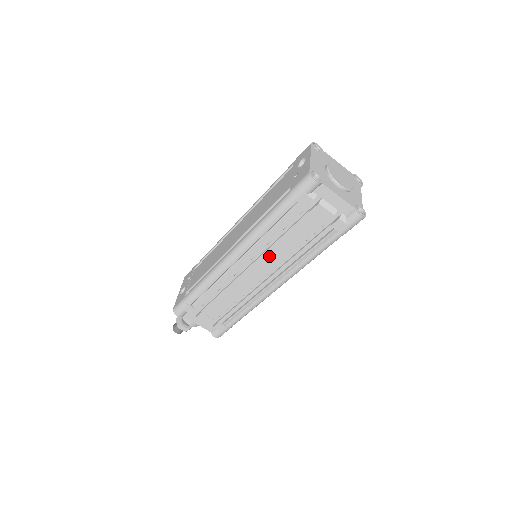
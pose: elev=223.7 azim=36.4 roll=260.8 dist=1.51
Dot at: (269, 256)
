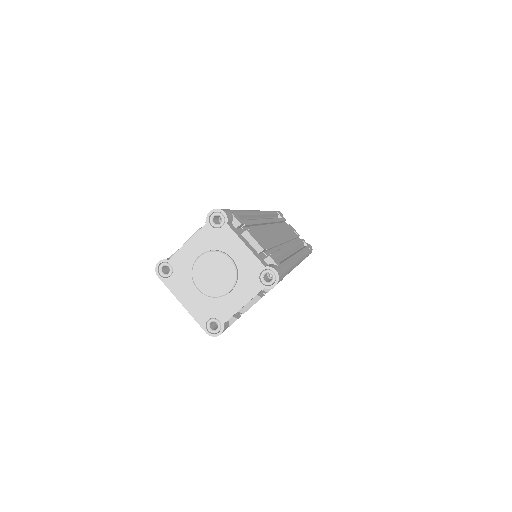
Dot at: occluded
